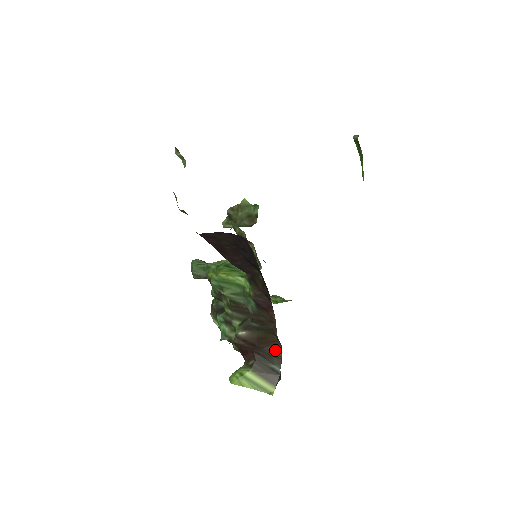
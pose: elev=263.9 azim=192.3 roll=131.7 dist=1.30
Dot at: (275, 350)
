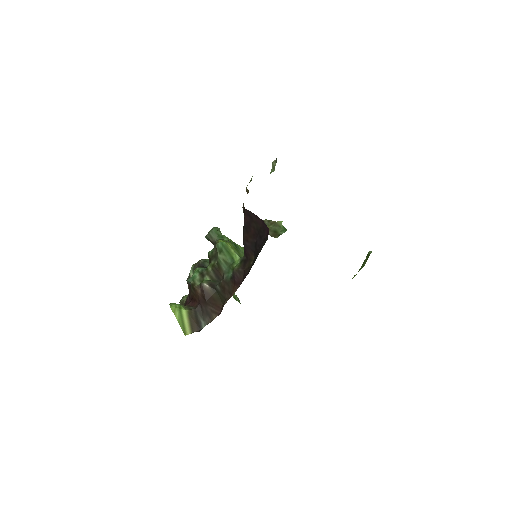
Dot at: (214, 312)
